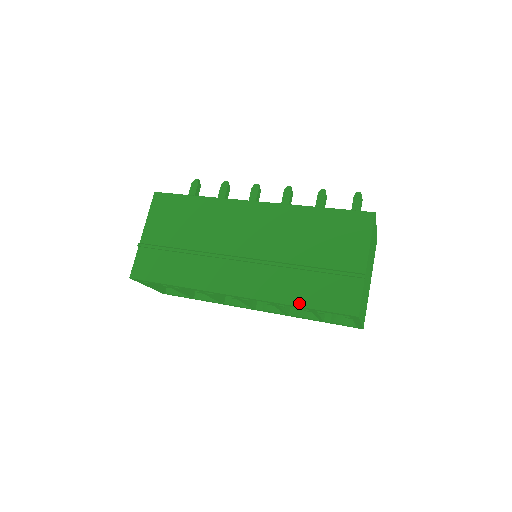
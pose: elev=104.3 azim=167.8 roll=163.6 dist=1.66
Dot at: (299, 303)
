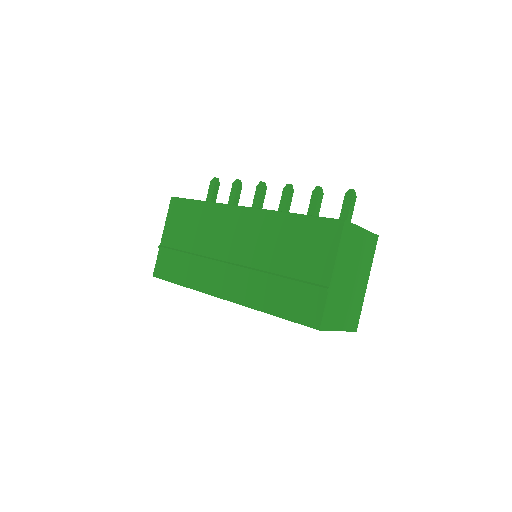
Dot at: (271, 311)
